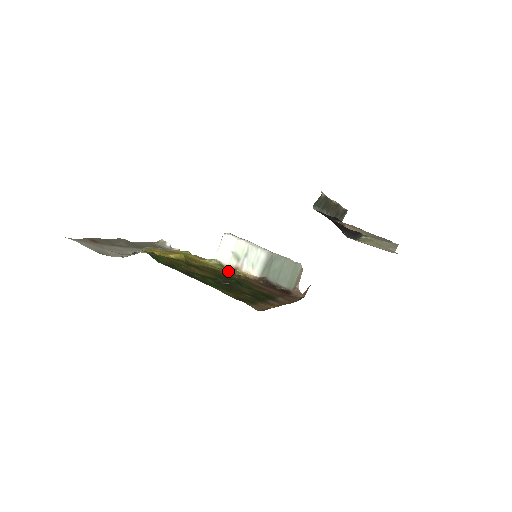
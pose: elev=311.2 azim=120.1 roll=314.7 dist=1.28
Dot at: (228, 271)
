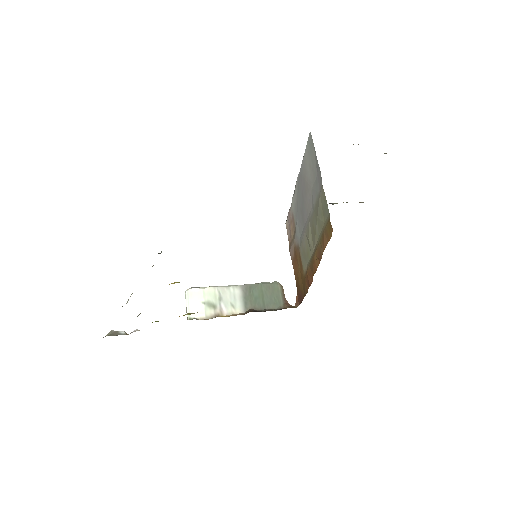
Dot at: occluded
